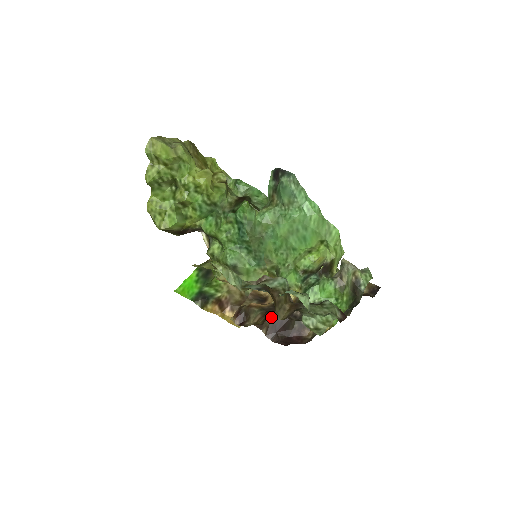
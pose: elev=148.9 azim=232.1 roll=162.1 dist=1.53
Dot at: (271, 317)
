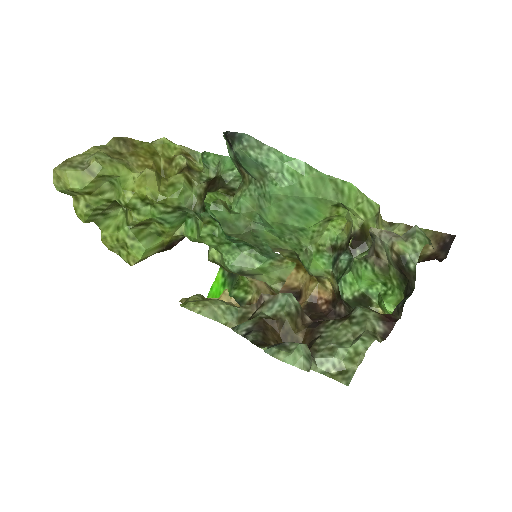
Dot at: occluded
